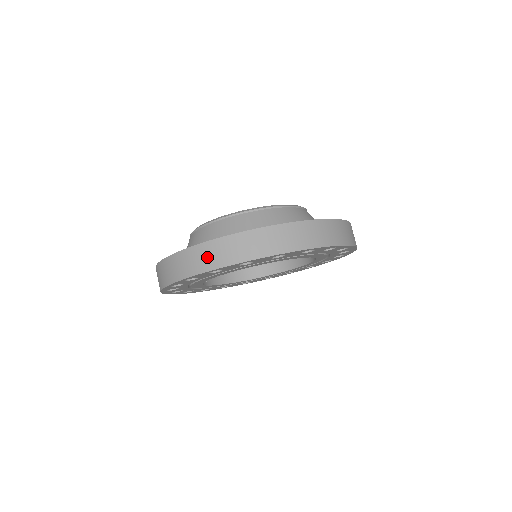
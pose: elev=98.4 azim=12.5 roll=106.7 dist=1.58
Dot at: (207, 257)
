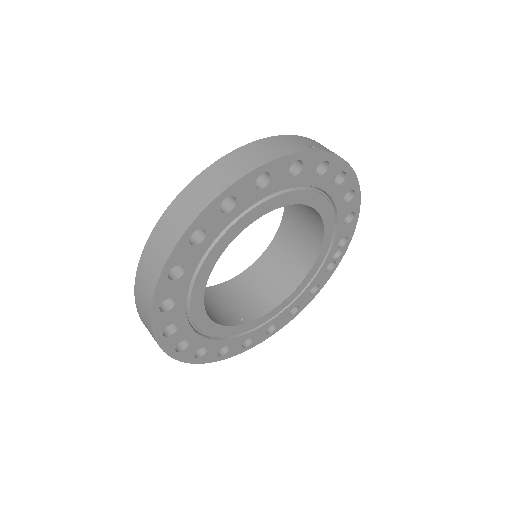
Dot at: (143, 298)
